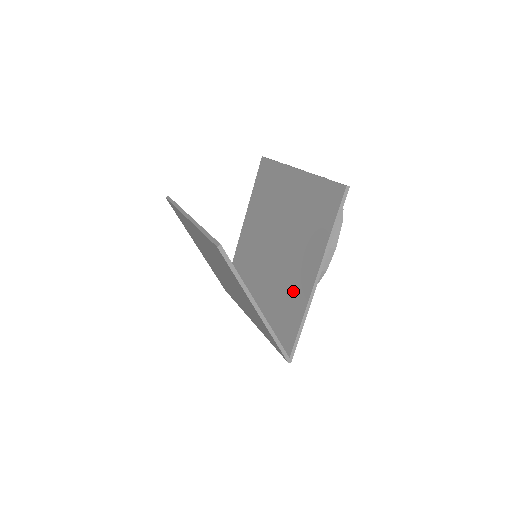
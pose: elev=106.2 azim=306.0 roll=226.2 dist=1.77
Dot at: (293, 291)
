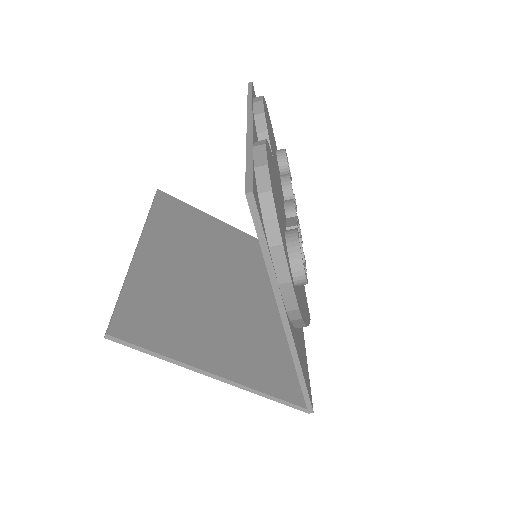
Dot at: occluded
